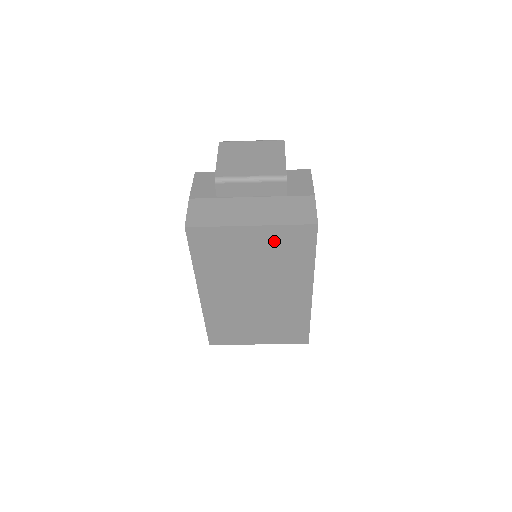
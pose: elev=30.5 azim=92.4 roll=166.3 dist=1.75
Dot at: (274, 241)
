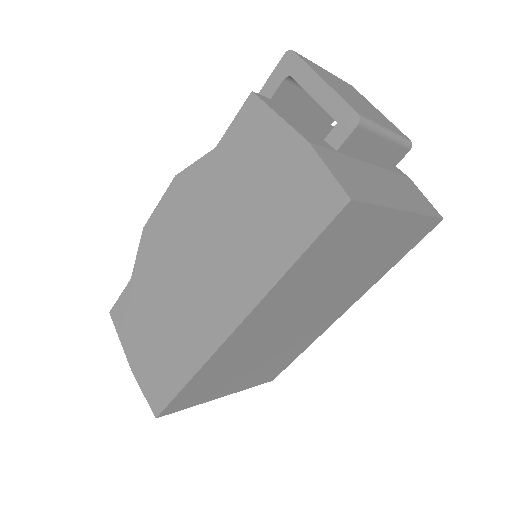
Dot at: (396, 238)
